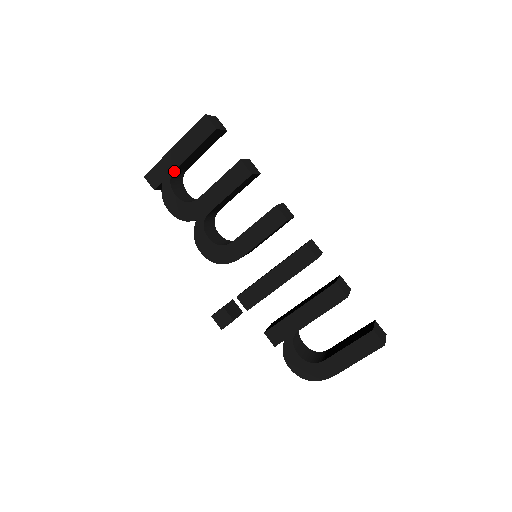
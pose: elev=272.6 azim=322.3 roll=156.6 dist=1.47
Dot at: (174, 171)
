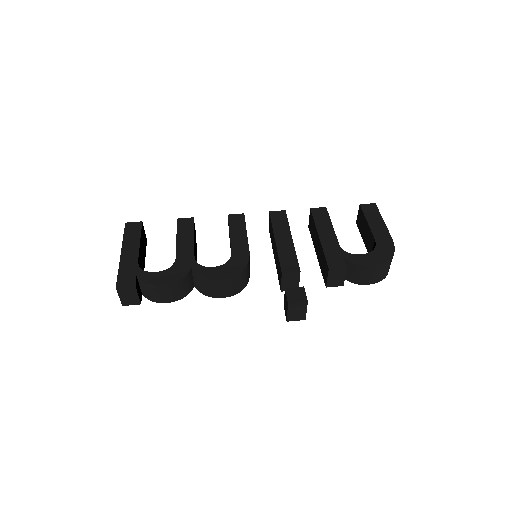
Dot at: (138, 264)
